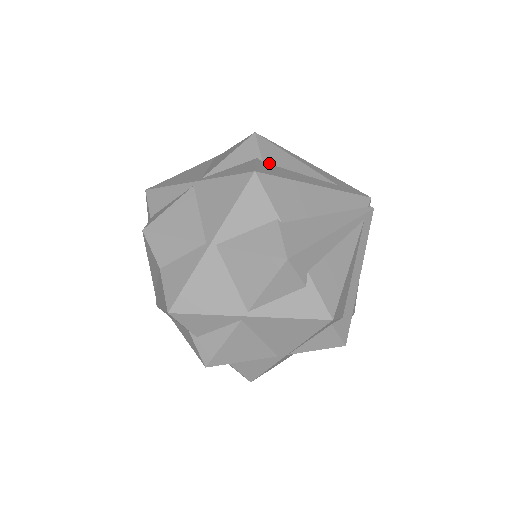
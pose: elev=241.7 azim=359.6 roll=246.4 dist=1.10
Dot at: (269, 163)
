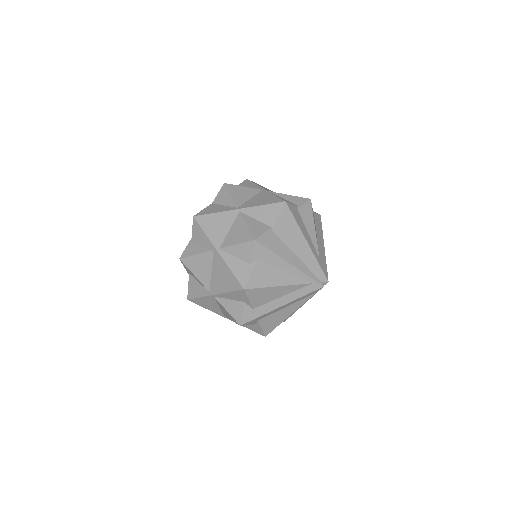
Dot at: (299, 213)
